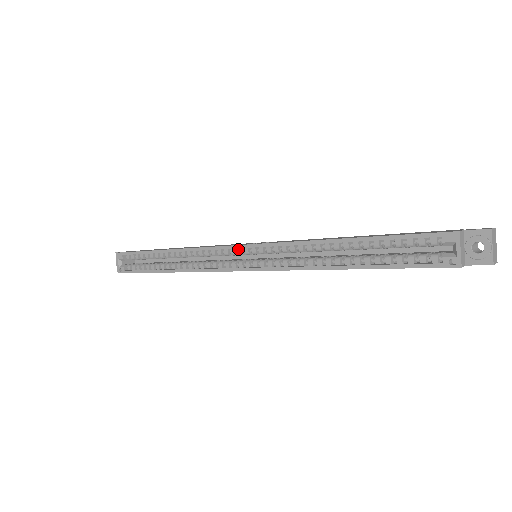
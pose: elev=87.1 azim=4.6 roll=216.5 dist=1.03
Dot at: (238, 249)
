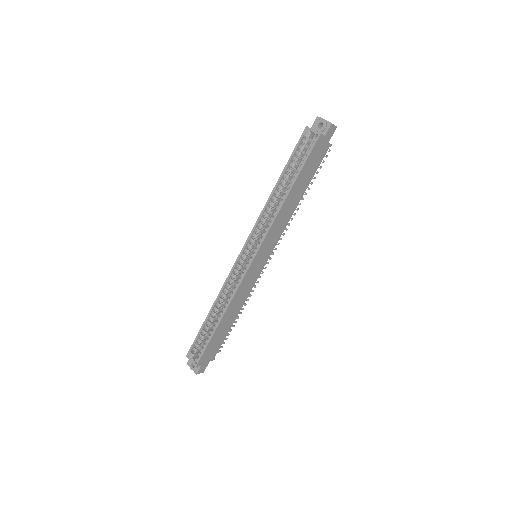
Dot at: (242, 256)
